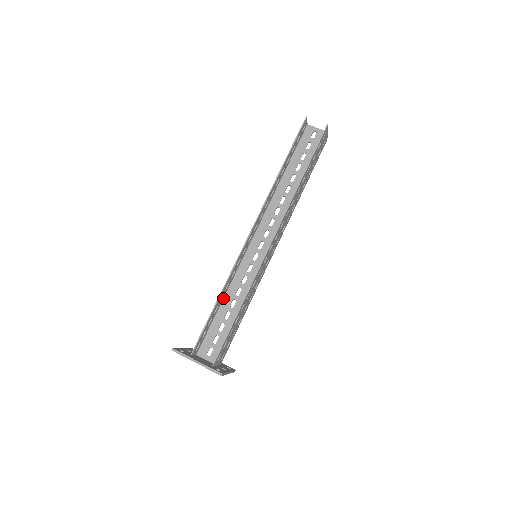
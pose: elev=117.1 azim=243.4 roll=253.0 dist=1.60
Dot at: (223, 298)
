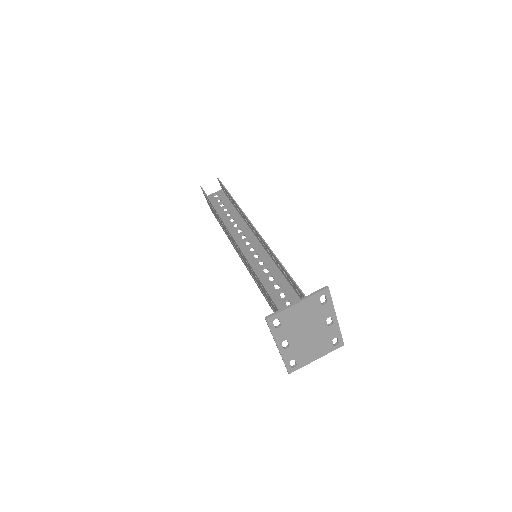
Dot at: occluded
